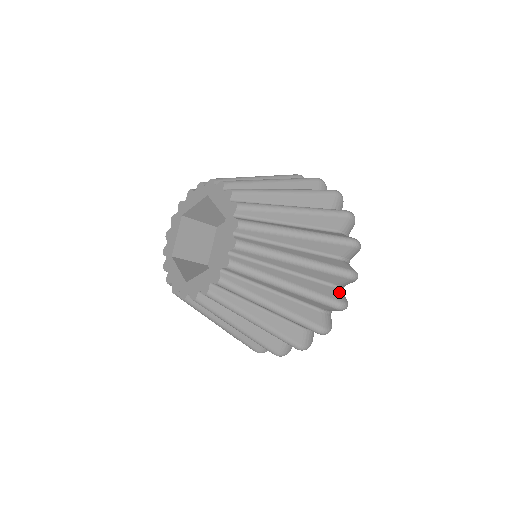
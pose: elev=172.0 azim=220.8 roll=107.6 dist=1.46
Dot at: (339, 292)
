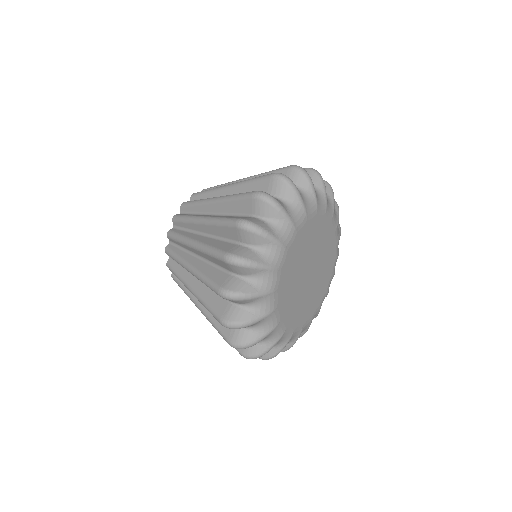
Dot at: (251, 218)
